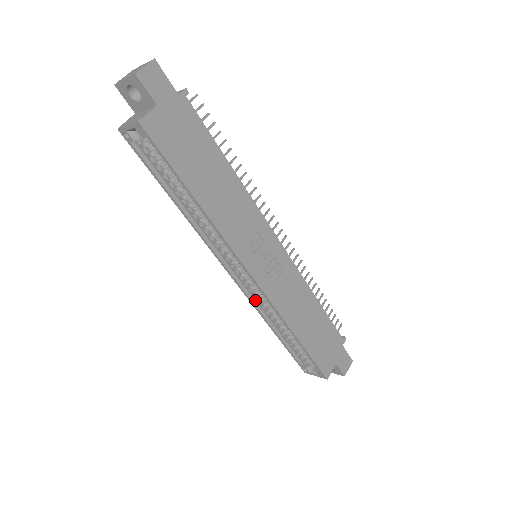
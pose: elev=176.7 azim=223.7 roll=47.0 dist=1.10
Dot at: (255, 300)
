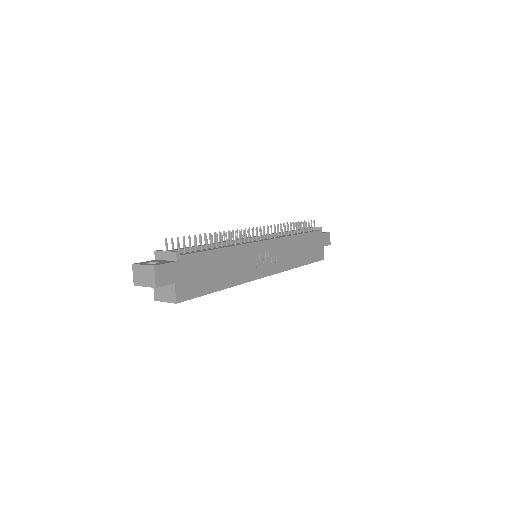
Dot at: occluded
